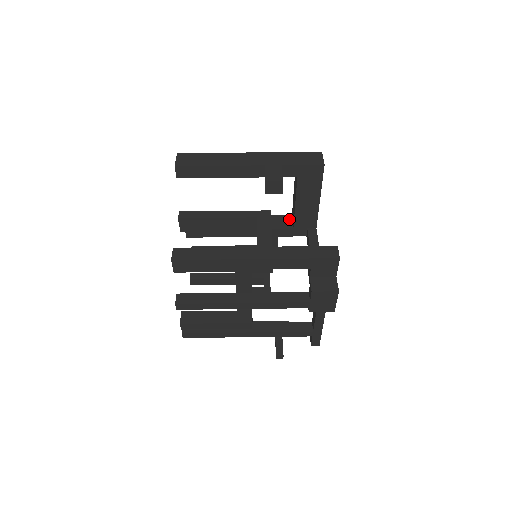
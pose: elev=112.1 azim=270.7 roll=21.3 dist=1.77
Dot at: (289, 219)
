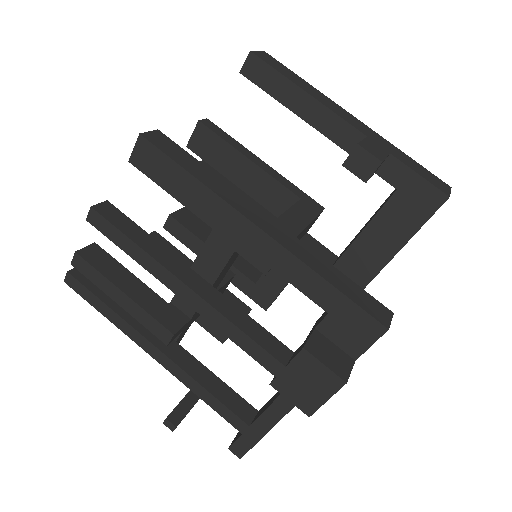
Dot at: (332, 257)
